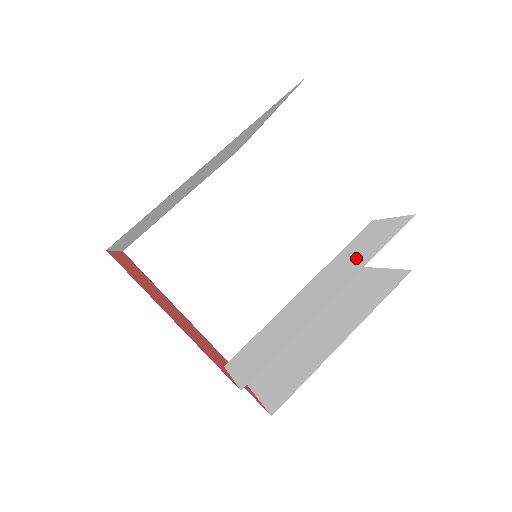
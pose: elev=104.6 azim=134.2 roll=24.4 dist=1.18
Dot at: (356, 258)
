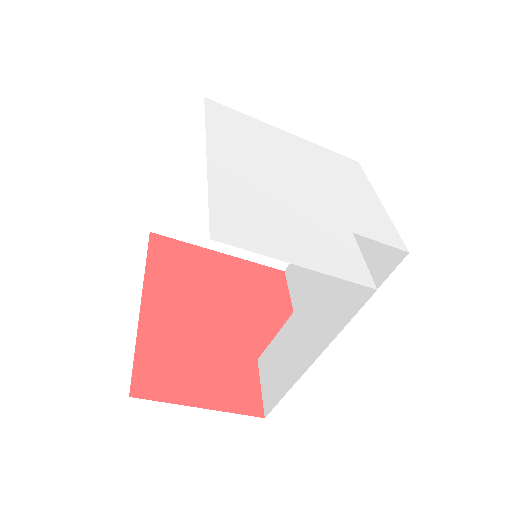
Dot at: (332, 309)
